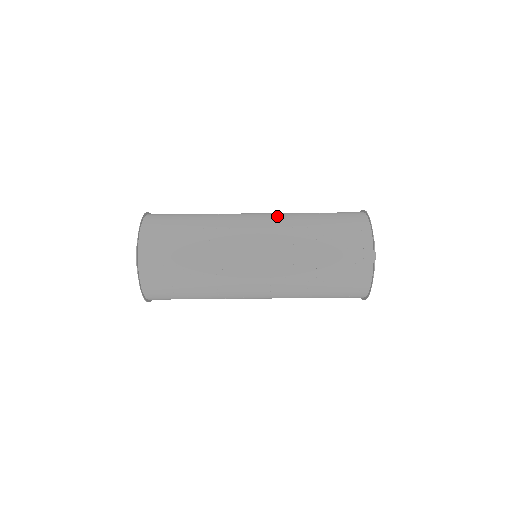
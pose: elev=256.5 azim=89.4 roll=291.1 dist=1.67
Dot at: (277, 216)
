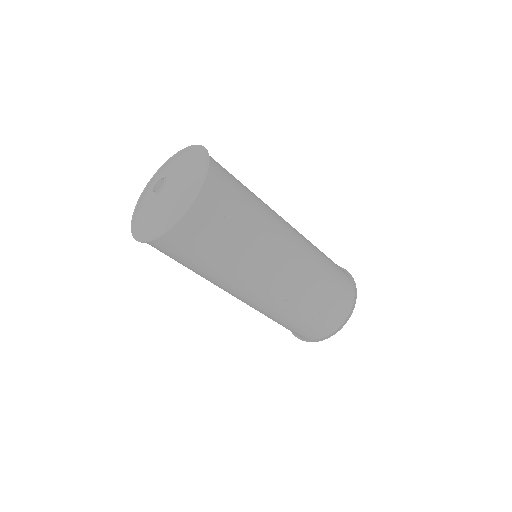
Dot at: (307, 252)
